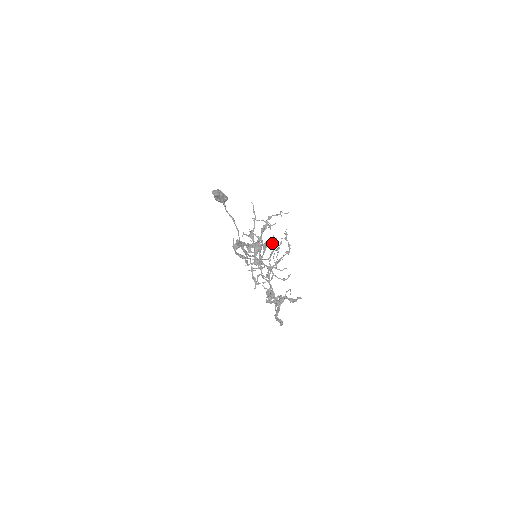
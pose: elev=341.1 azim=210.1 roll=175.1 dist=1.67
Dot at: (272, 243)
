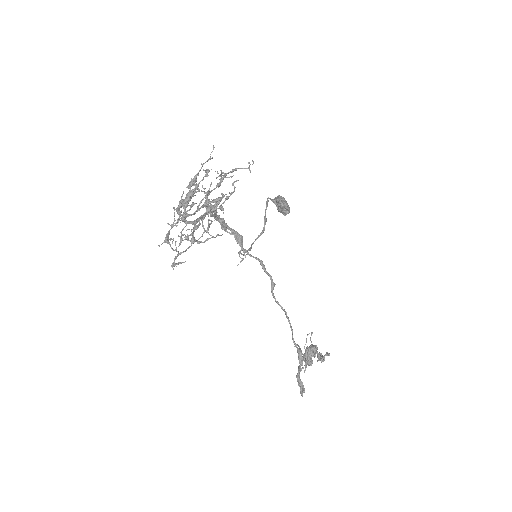
Dot at: (207, 192)
